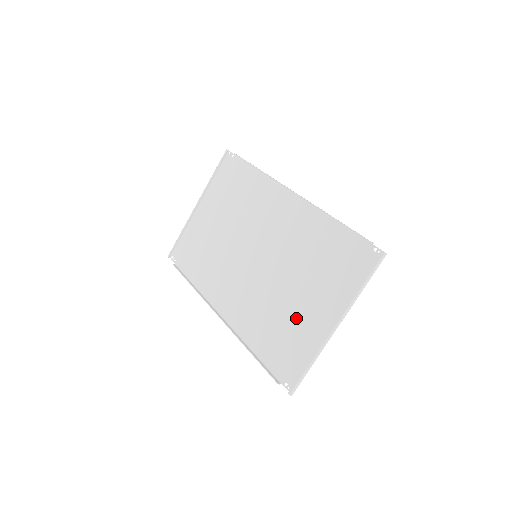
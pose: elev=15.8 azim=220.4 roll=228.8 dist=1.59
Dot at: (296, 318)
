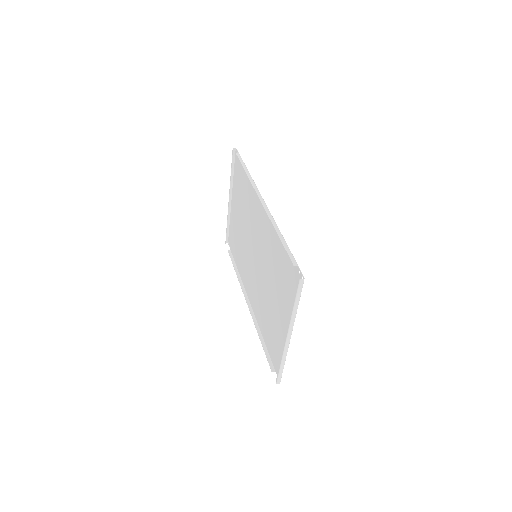
Dot at: (275, 320)
